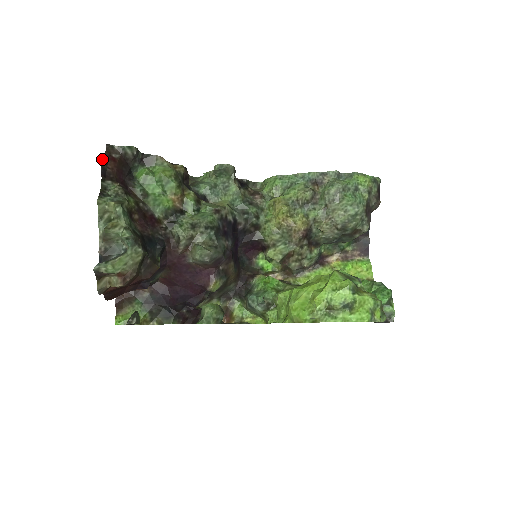
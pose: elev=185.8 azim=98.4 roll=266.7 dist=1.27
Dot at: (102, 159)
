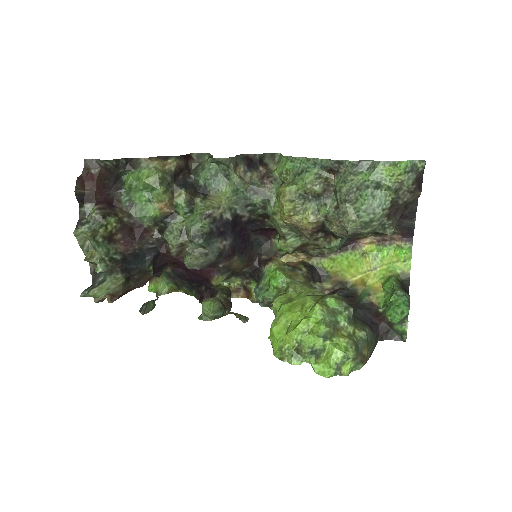
Dot at: (76, 186)
